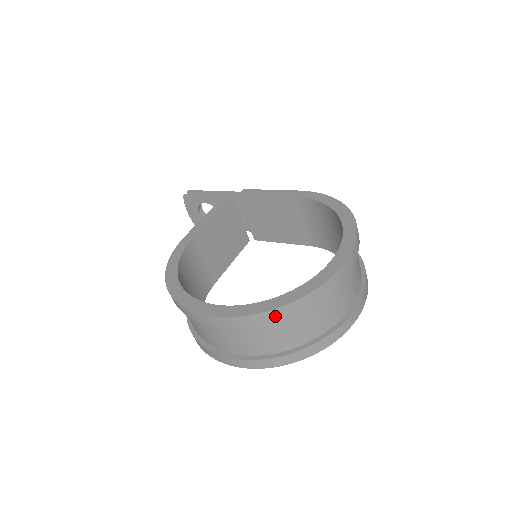
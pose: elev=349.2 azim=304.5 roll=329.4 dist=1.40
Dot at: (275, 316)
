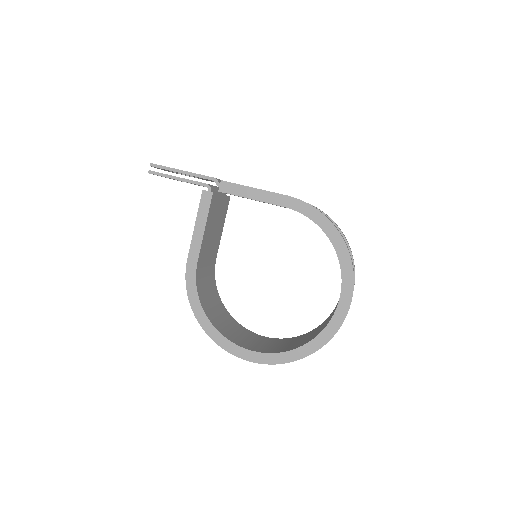
Dot at: occluded
